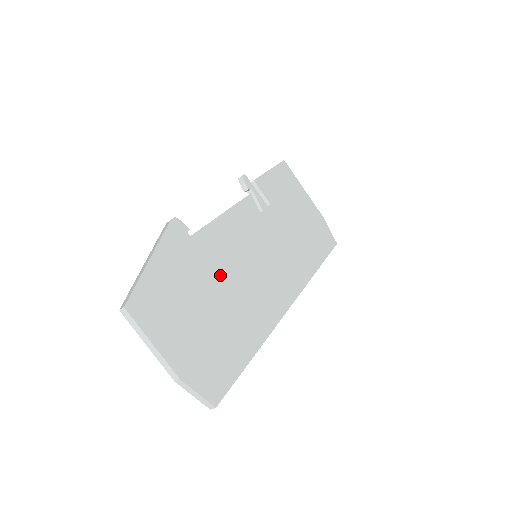
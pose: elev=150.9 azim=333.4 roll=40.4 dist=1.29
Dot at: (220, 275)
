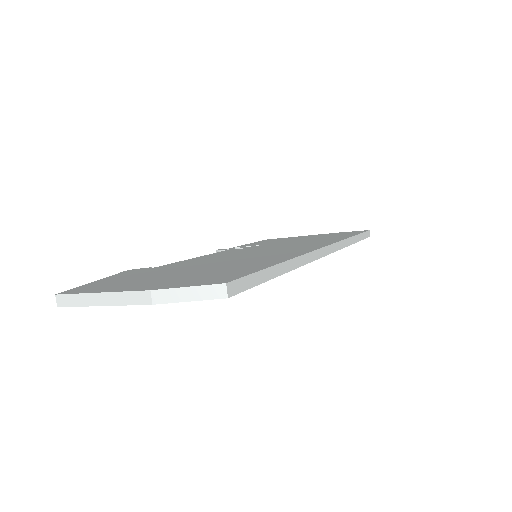
Dot at: (202, 264)
